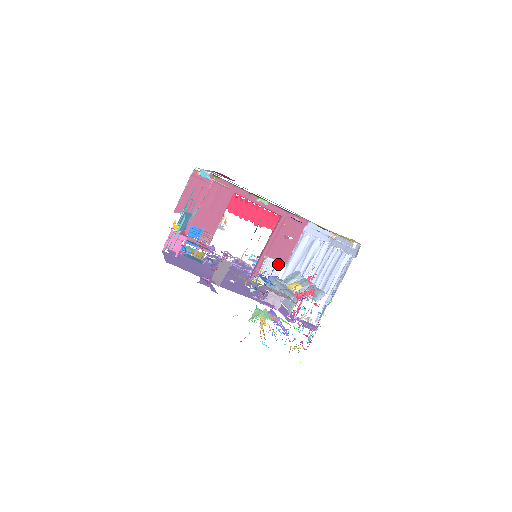
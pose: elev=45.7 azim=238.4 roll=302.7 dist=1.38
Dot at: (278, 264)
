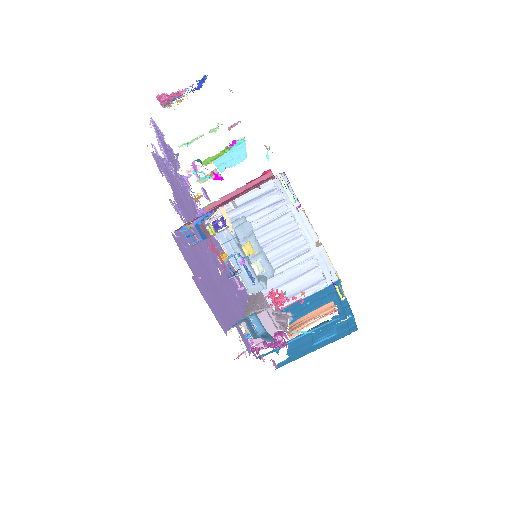
Dot at: occluded
